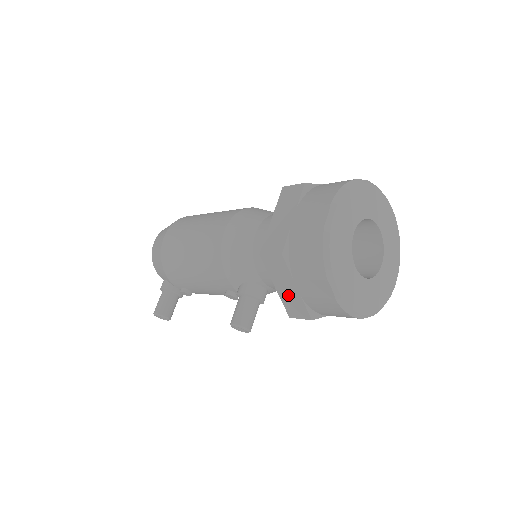
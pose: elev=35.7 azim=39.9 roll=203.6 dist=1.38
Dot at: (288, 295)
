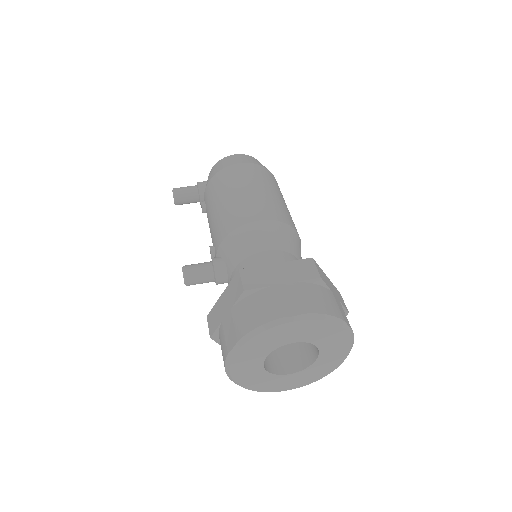
Dot at: (220, 309)
